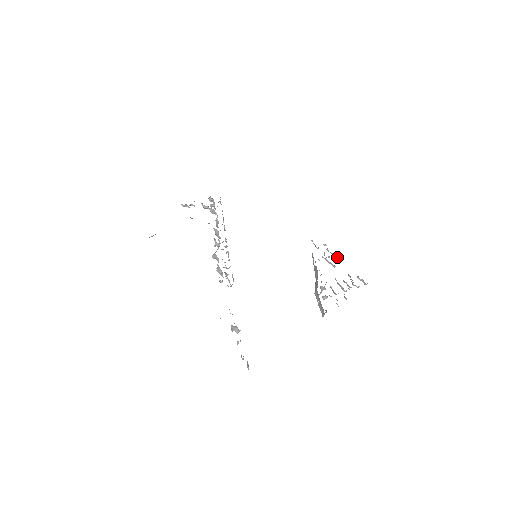
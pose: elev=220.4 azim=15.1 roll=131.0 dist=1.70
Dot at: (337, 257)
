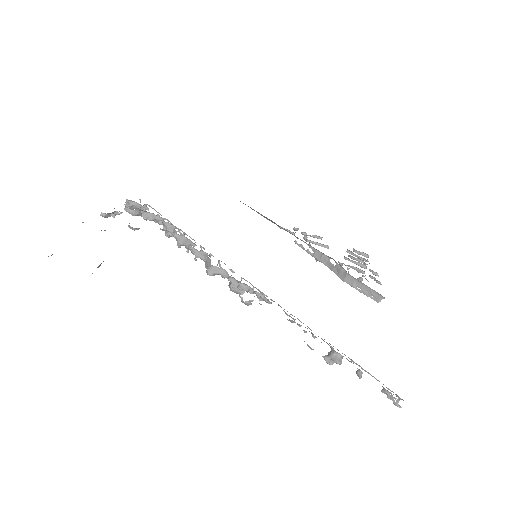
Dot at: (318, 238)
